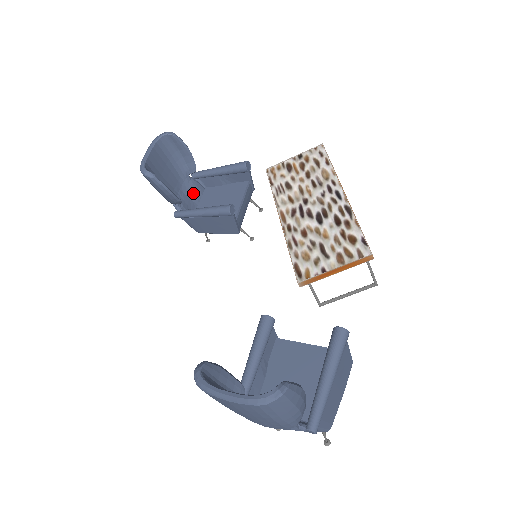
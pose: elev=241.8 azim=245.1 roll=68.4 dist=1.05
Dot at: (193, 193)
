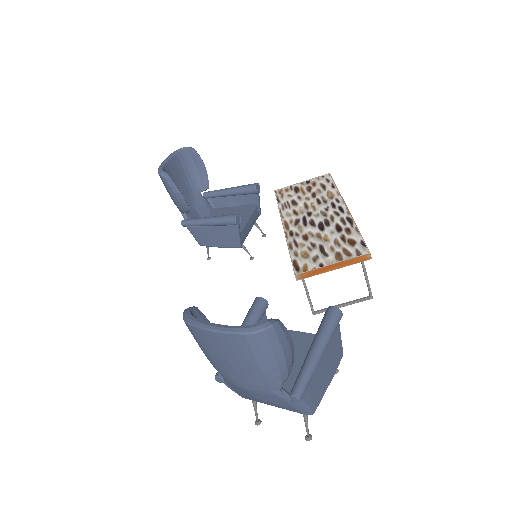
Dot at: (202, 210)
